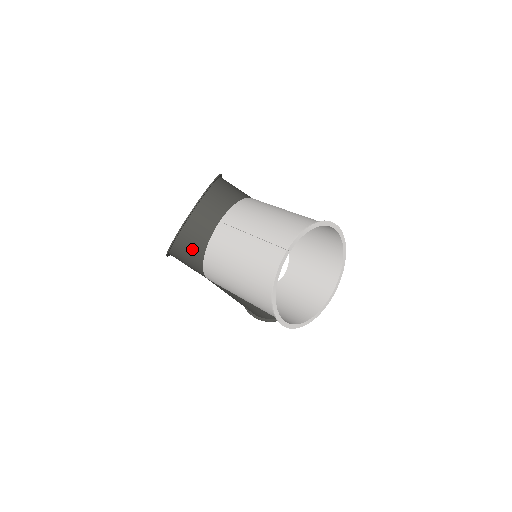
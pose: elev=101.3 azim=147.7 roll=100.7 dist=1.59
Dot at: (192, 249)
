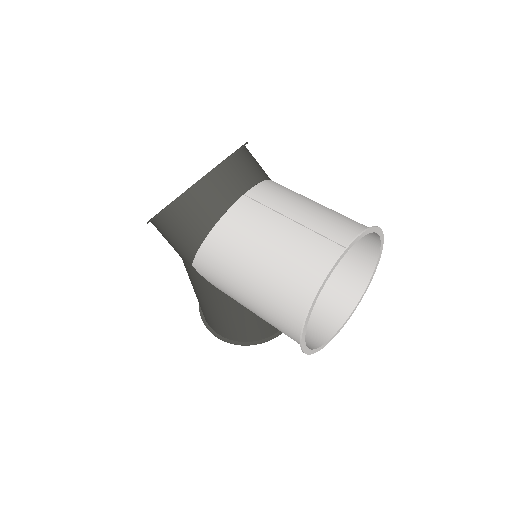
Dot at: (196, 219)
